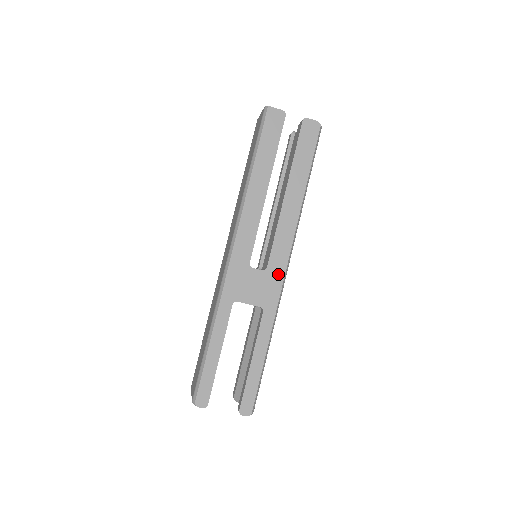
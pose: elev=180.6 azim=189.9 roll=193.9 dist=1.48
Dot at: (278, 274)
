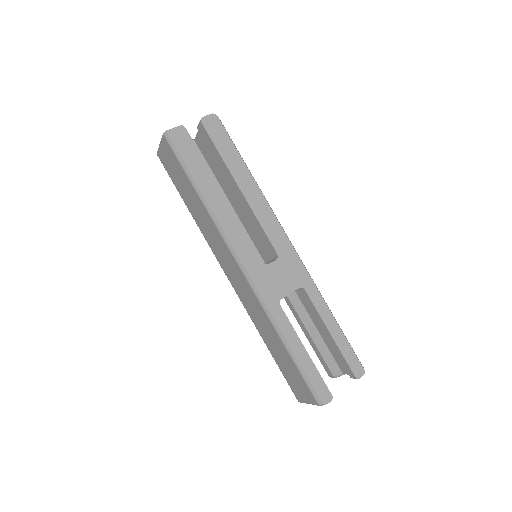
Dot at: (289, 252)
